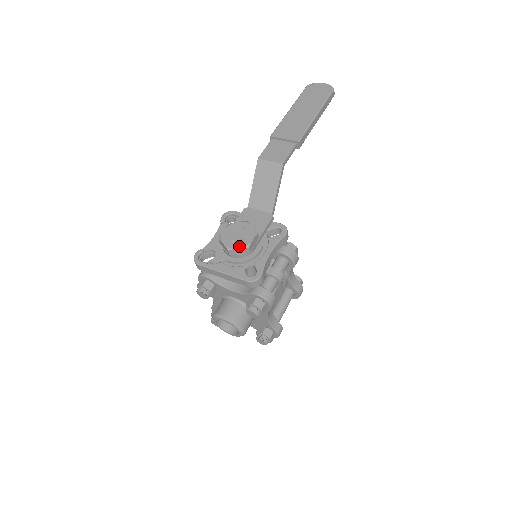
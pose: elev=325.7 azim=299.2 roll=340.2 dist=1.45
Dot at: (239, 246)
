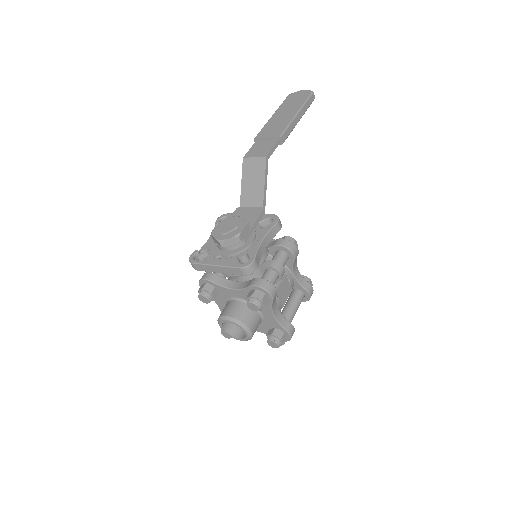
Dot at: (229, 236)
